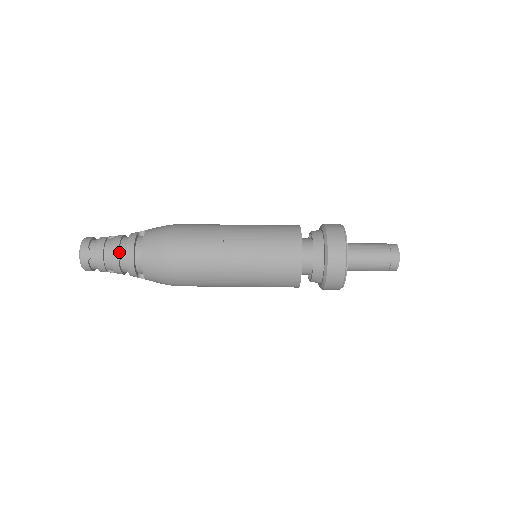
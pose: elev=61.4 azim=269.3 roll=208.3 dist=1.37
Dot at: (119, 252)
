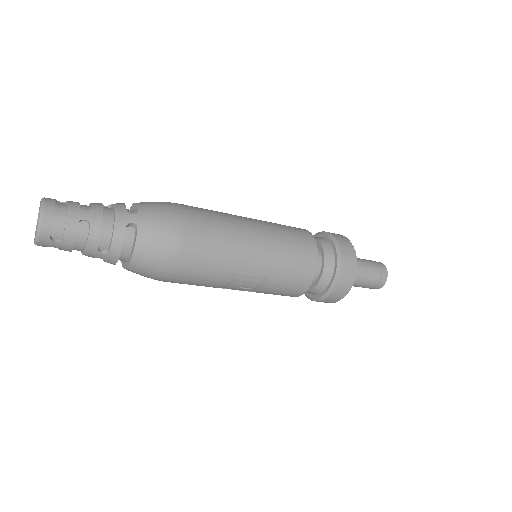
Dot at: (97, 253)
